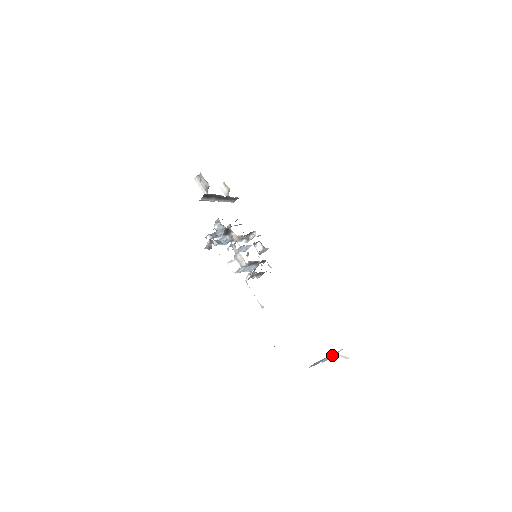
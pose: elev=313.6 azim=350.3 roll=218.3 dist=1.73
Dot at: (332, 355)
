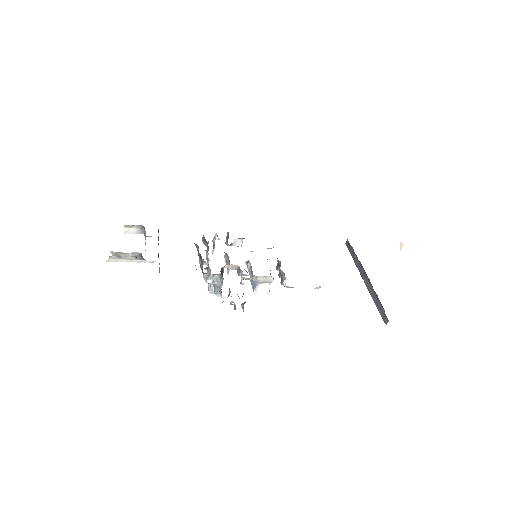
Dot at: occluded
